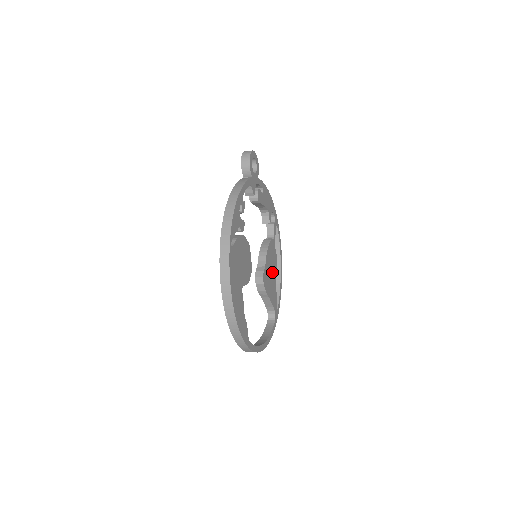
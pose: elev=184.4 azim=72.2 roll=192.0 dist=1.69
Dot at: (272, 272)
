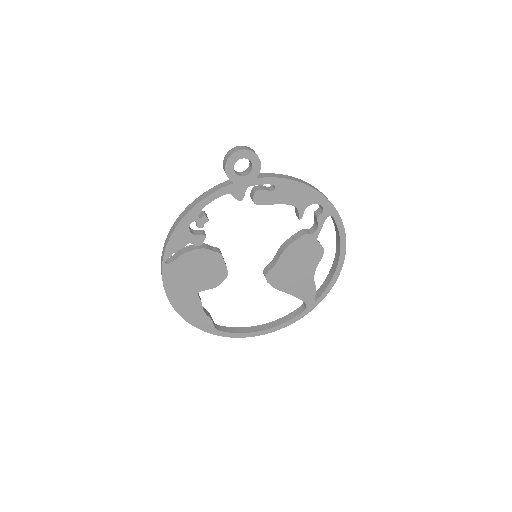
Dot at: (302, 267)
